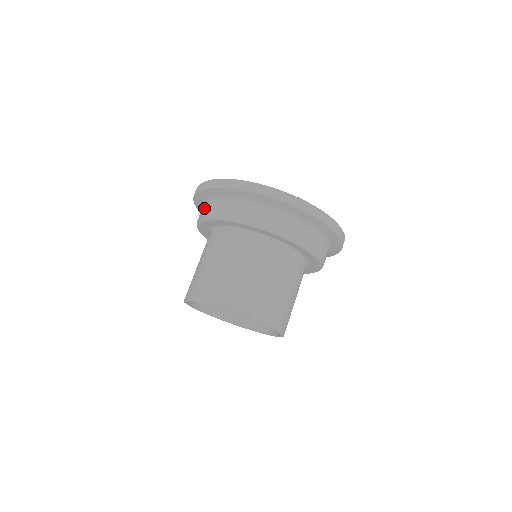
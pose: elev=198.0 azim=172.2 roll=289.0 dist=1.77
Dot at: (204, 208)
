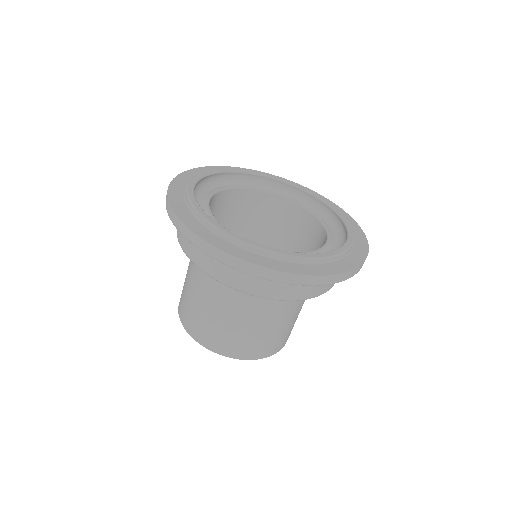
Dot at: (187, 241)
